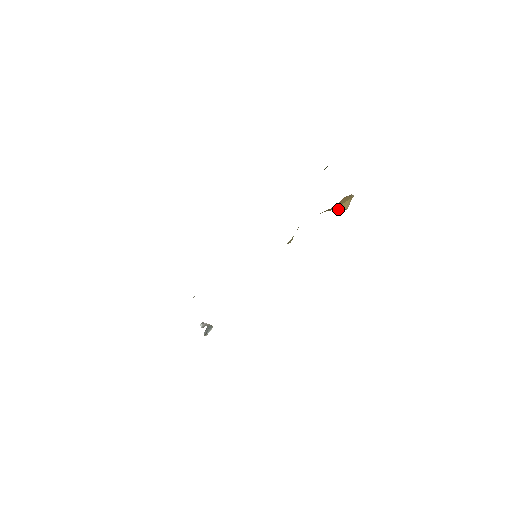
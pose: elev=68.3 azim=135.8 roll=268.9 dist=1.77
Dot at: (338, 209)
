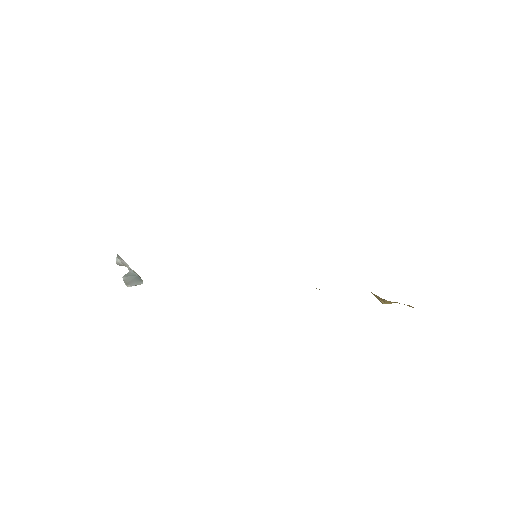
Dot at: (379, 298)
